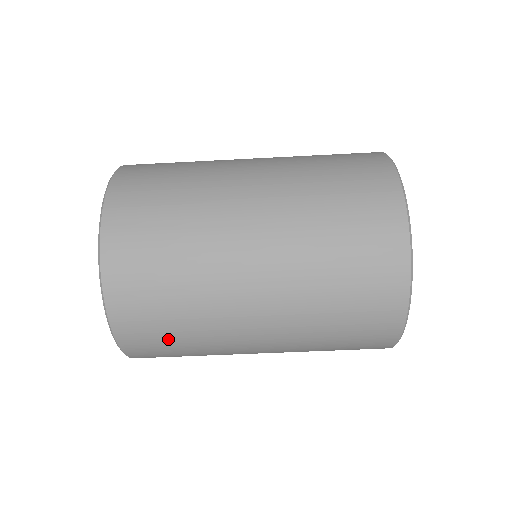
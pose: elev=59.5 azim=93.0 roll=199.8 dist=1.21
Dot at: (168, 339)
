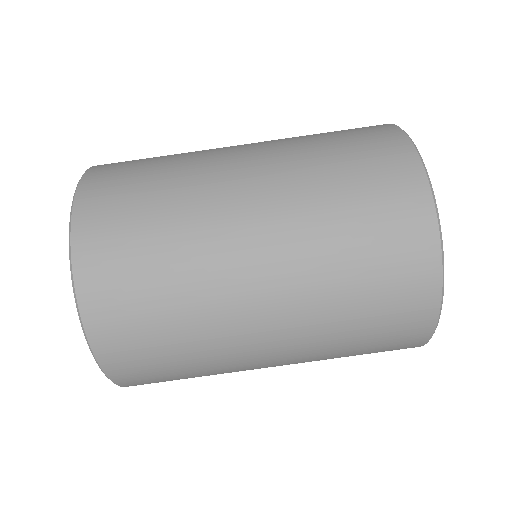
Dot at: (167, 369)
